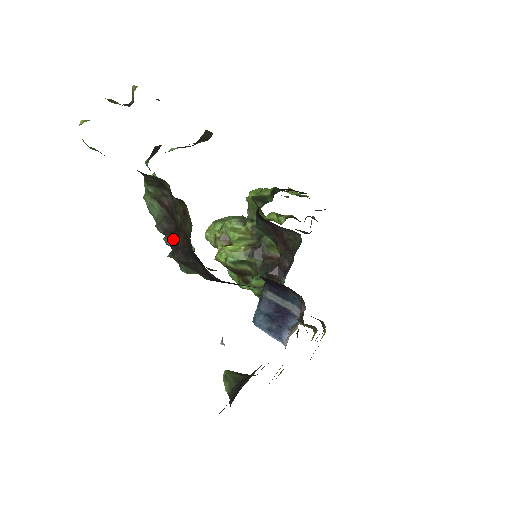
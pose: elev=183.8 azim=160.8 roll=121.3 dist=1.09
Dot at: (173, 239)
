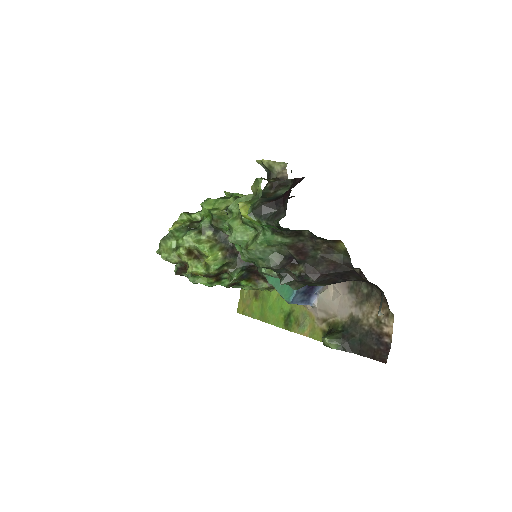
Dot at: (300, 270)
